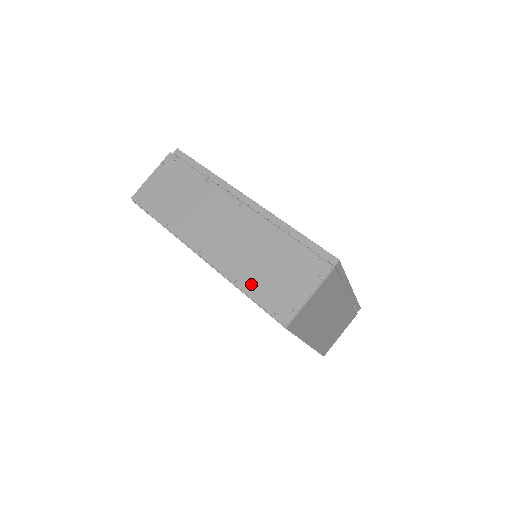
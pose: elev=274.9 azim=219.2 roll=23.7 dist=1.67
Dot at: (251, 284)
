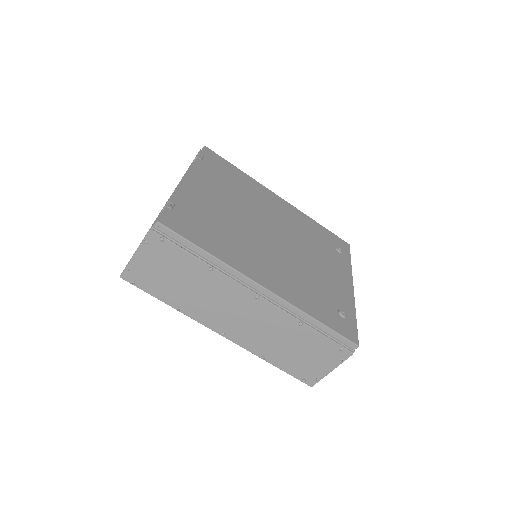
Dot at: (279, 361)
